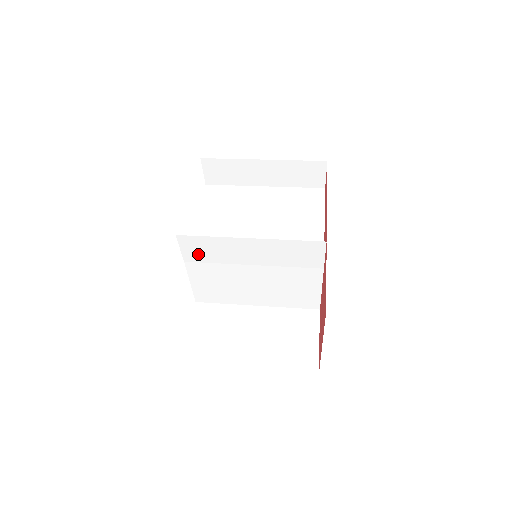
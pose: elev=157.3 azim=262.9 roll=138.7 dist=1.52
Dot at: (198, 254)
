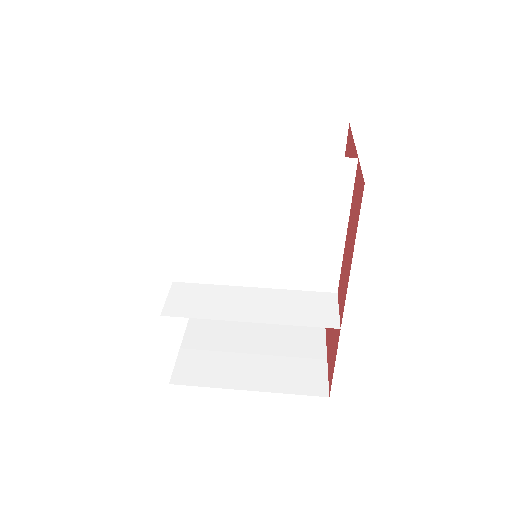
Dot at: (189, 293)
